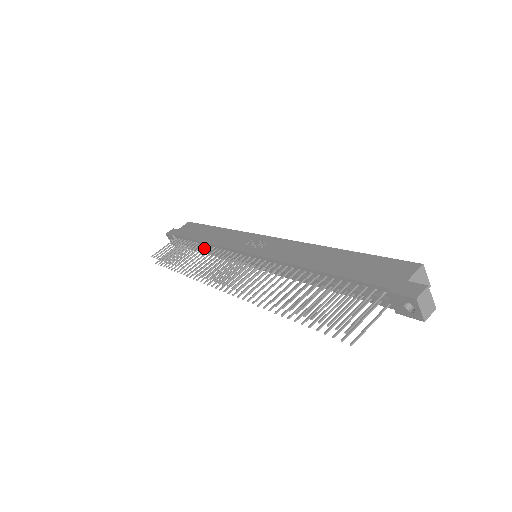
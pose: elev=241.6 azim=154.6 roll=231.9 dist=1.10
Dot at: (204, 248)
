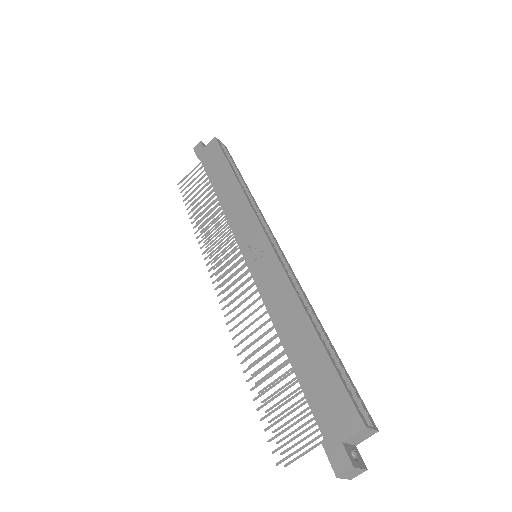
Dot at: occluded
